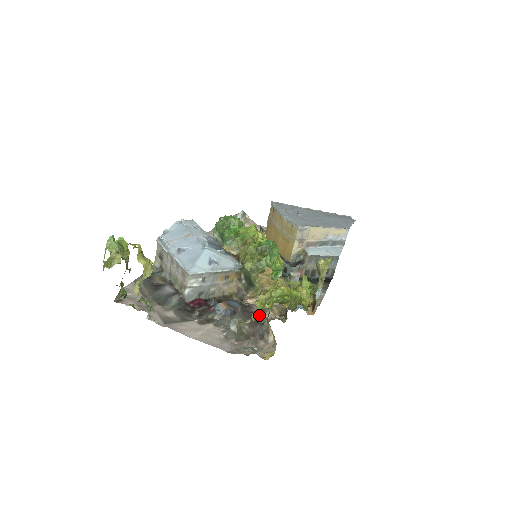
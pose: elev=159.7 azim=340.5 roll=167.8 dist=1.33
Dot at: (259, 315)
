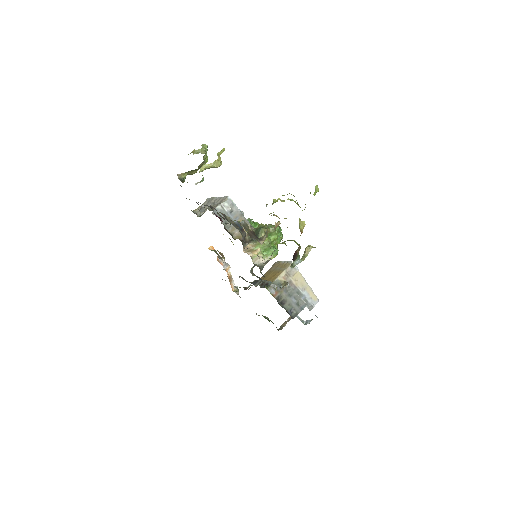
Dot at: occluded
